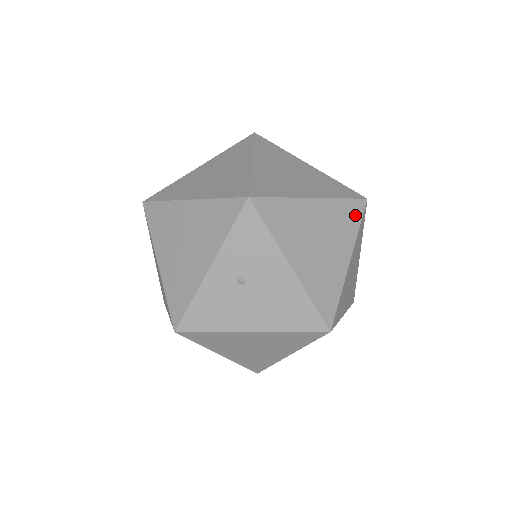
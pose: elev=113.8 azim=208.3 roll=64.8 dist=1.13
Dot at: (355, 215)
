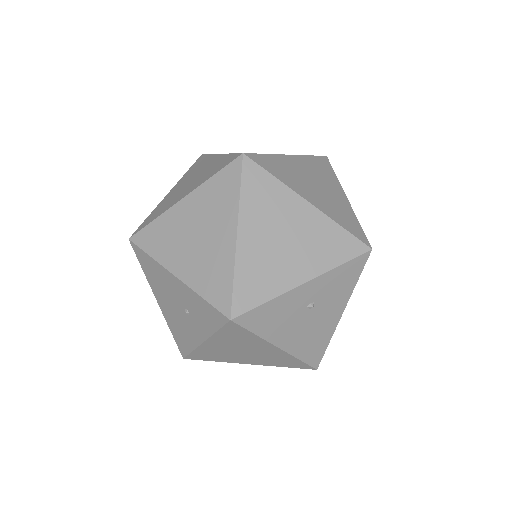
Dot at: occluded
